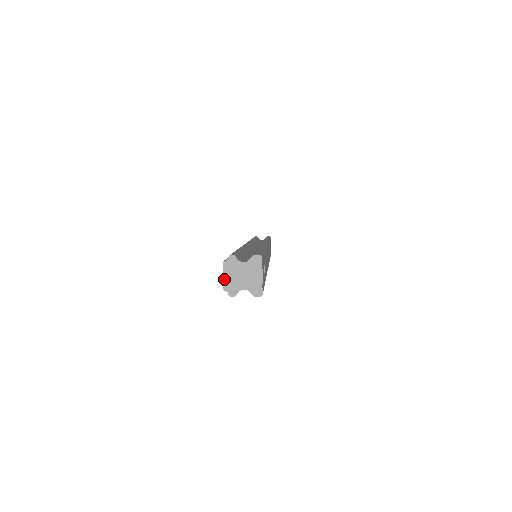
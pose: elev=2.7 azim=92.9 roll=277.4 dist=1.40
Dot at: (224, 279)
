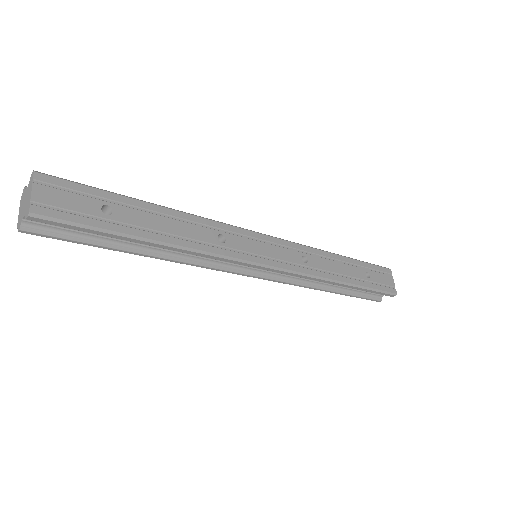
Dot at: (19, 216)
